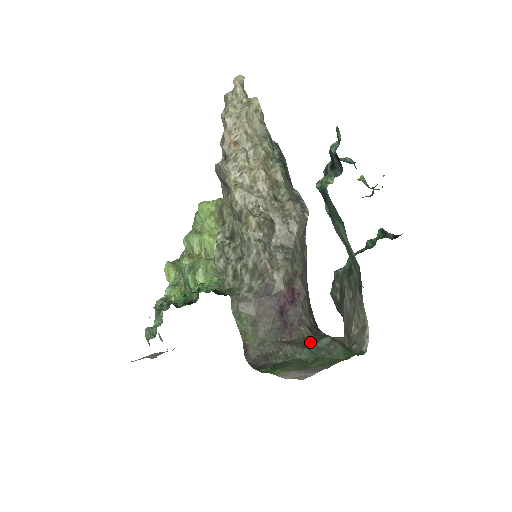
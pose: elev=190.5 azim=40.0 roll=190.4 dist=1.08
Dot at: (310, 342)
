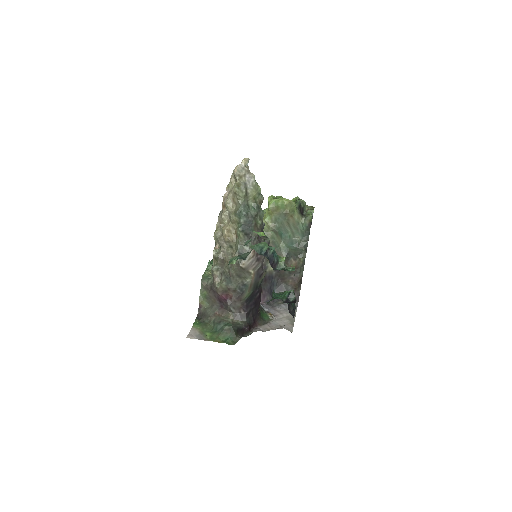
Dot at: (223, 322)
